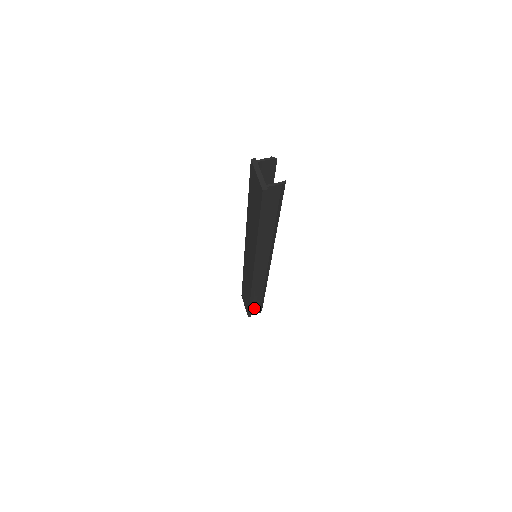
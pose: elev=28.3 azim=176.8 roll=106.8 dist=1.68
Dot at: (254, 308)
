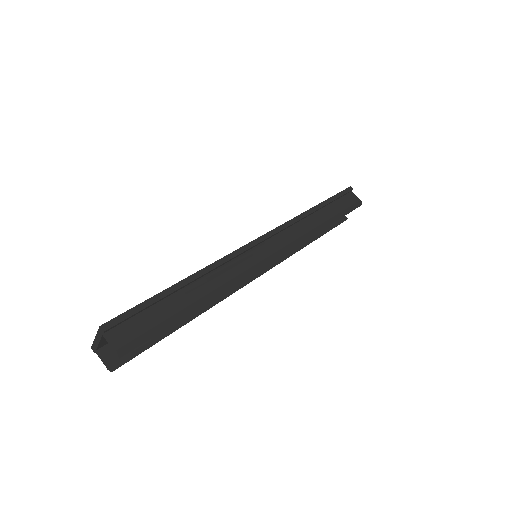
Dot at: occluded
